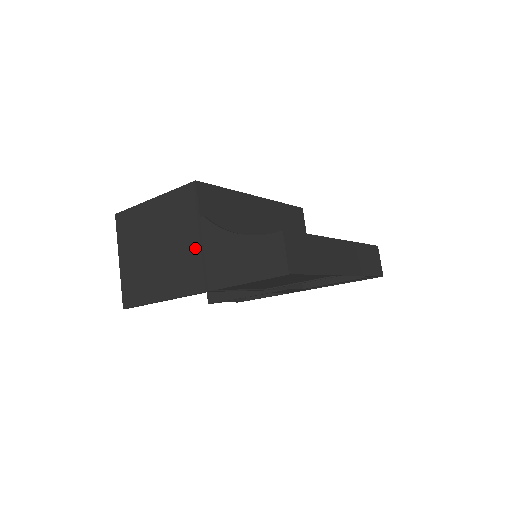
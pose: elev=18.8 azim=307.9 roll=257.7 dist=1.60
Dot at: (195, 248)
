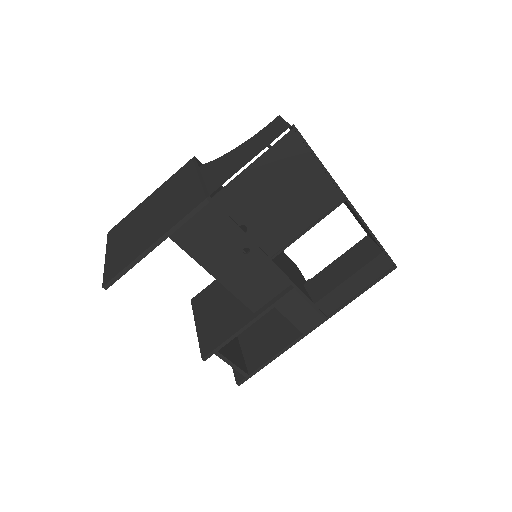
Dot at: (194, 185)
